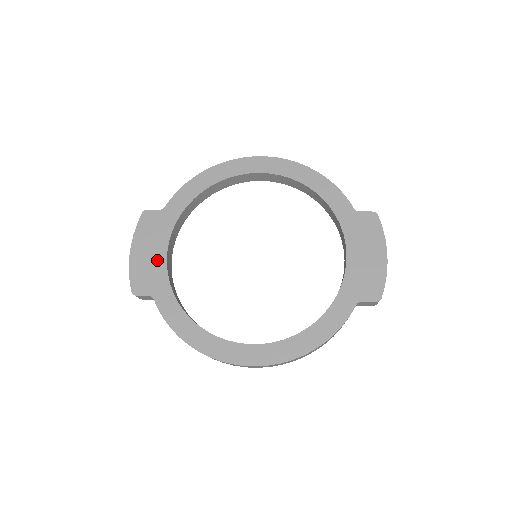
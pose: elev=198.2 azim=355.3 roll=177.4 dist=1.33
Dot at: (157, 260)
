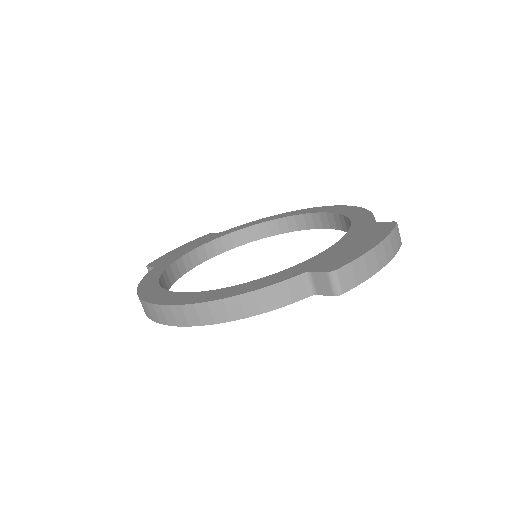
Dot at: (184, 252)
